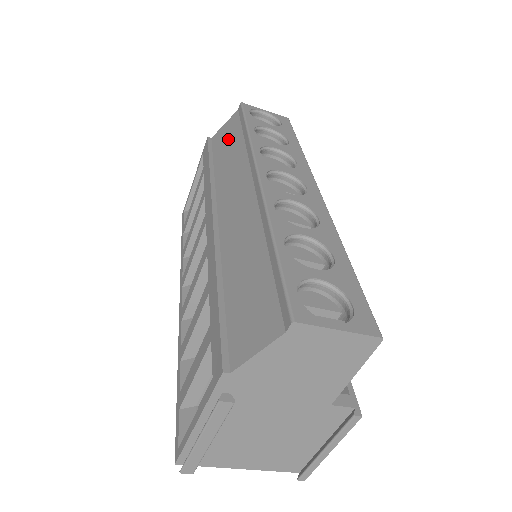
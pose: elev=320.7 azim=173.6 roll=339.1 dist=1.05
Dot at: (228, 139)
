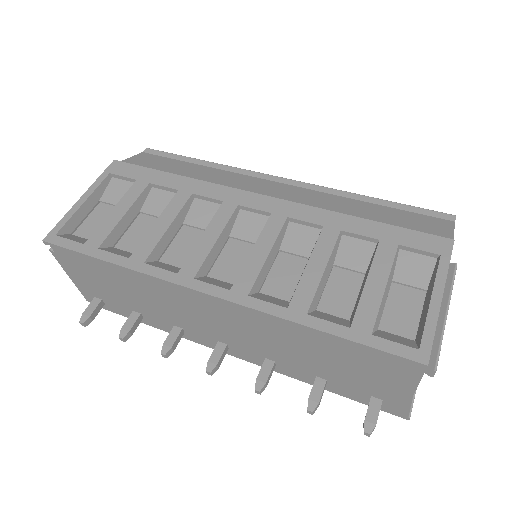
Dot at: (167, 165)
